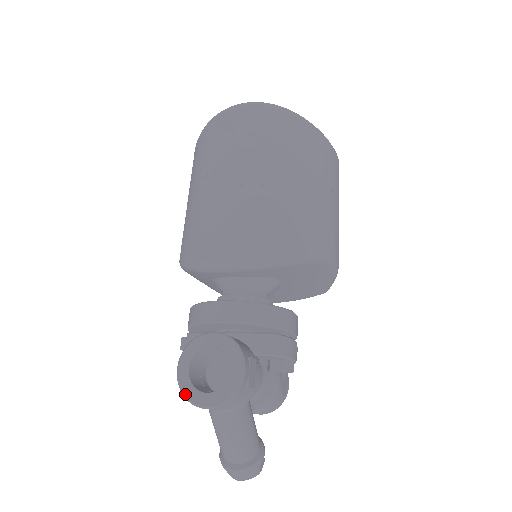
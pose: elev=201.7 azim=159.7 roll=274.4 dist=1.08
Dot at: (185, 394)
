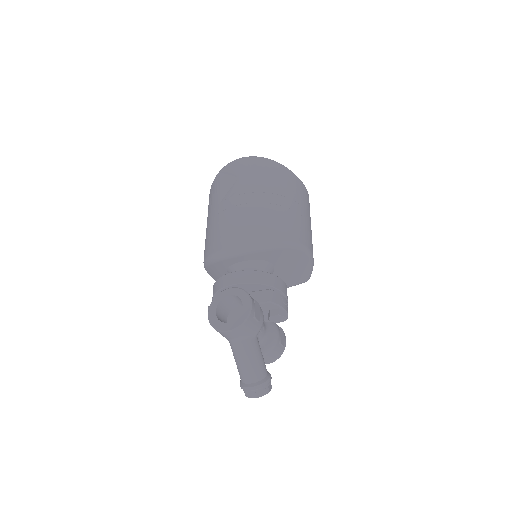
Dot at: (214, 326)
